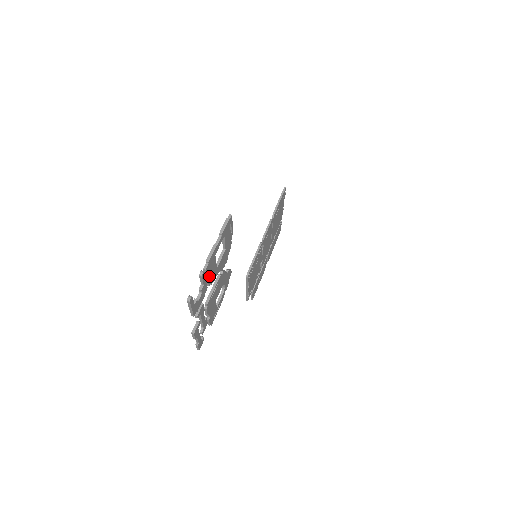
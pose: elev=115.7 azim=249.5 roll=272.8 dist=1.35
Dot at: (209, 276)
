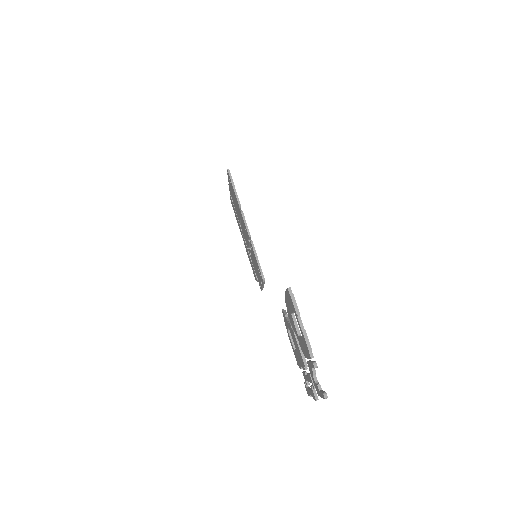
Dot at: occluded
